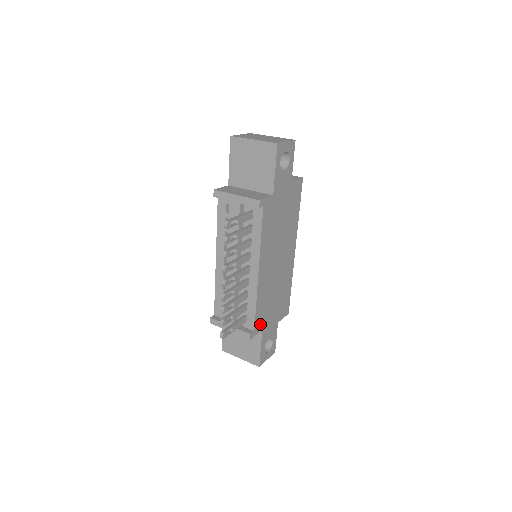
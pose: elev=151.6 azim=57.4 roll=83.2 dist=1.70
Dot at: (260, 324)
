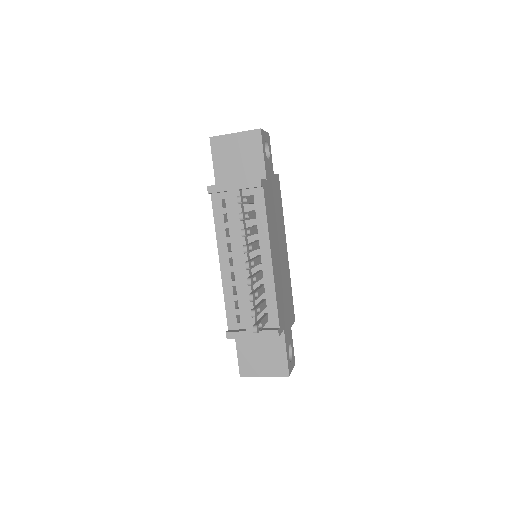
Dot at: (281, 322)
